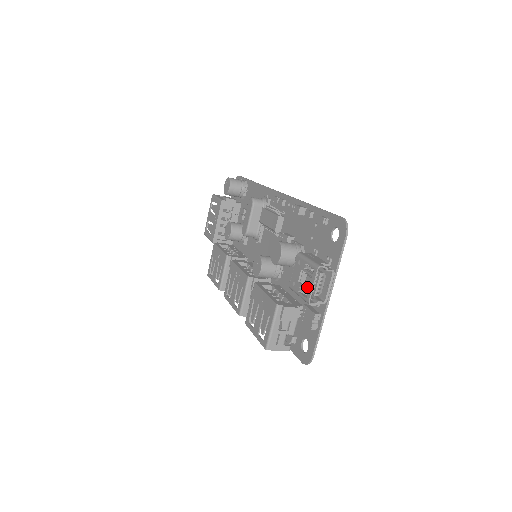
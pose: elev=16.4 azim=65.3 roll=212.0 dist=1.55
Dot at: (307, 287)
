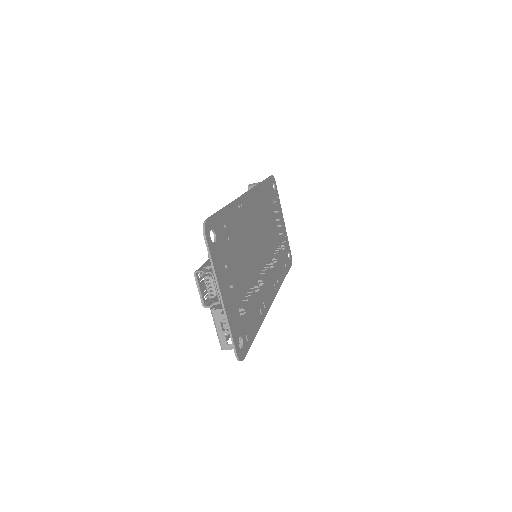
Dot at: occluded
